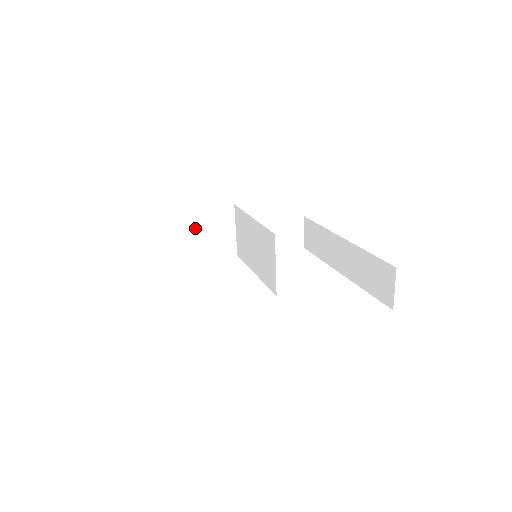
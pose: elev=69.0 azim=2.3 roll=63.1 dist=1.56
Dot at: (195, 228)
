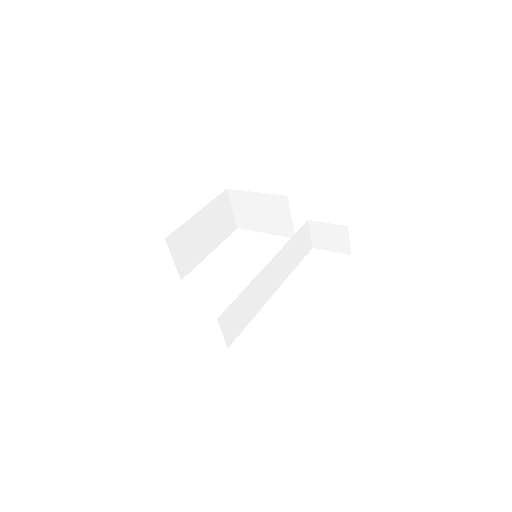
Dot at: (259, 207)
